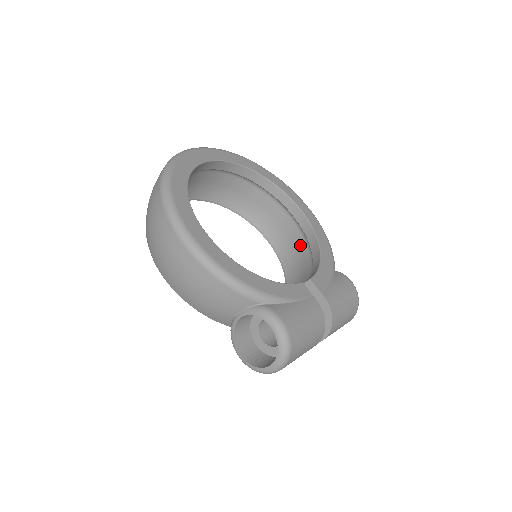
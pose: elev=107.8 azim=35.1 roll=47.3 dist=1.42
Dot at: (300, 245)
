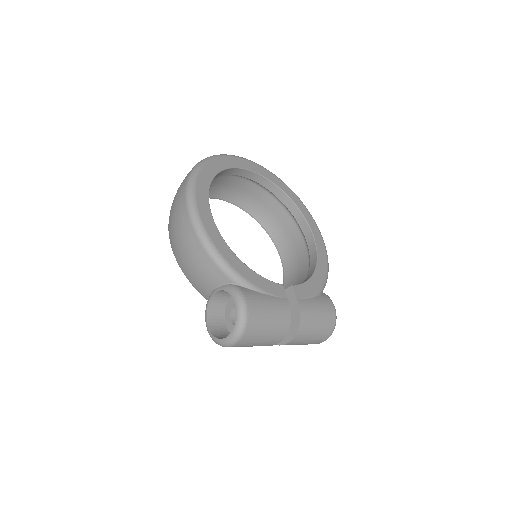
Dot at: (303, 265)
